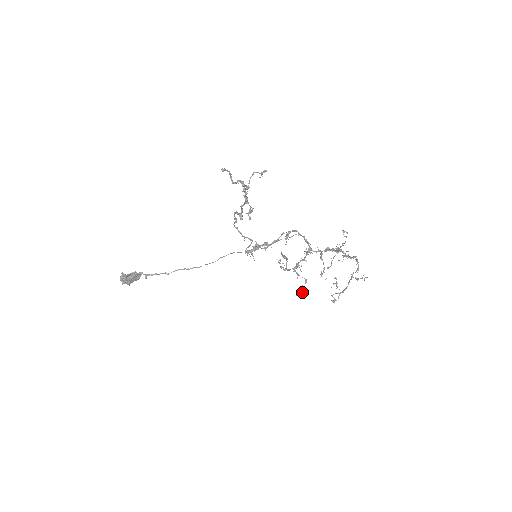
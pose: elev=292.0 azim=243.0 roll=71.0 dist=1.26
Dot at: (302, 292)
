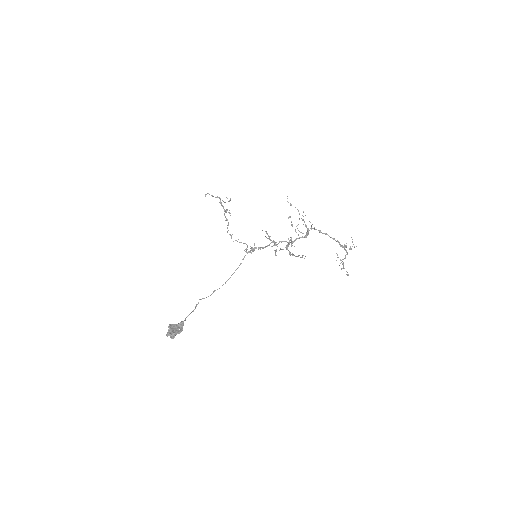
Dot at: (302, 257)
